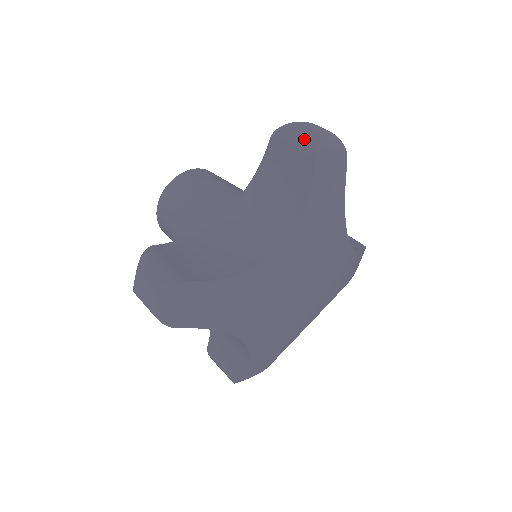
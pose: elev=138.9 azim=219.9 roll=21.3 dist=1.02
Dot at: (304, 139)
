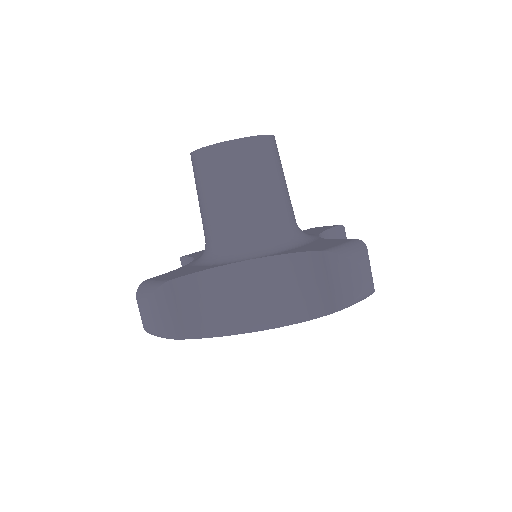
Dot at: (344, 289)
